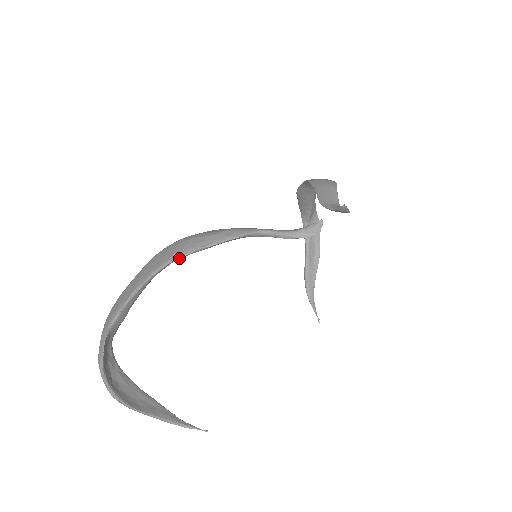
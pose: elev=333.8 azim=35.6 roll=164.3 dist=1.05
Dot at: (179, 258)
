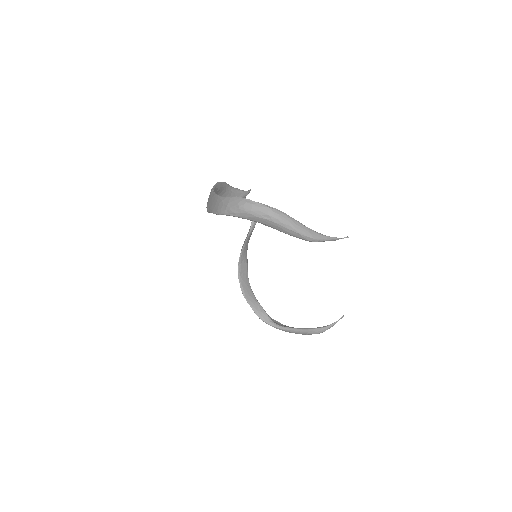
Dot at: (215, 186)
